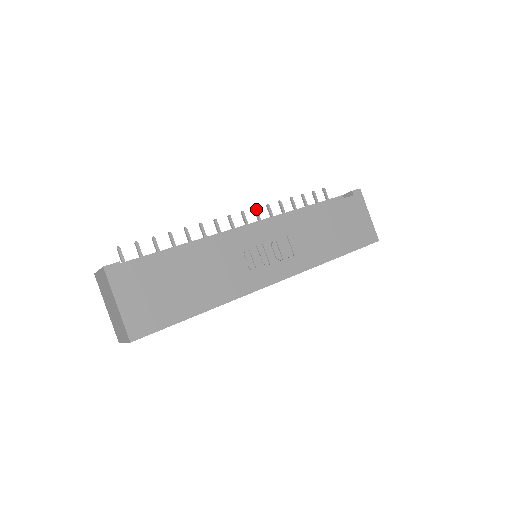
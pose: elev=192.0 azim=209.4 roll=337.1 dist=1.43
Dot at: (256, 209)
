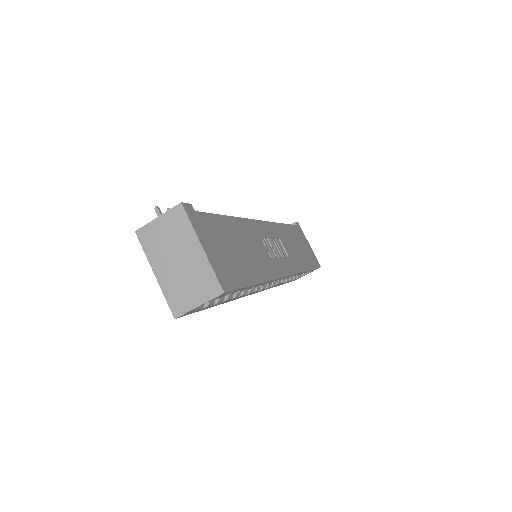
Dot at: occluded
